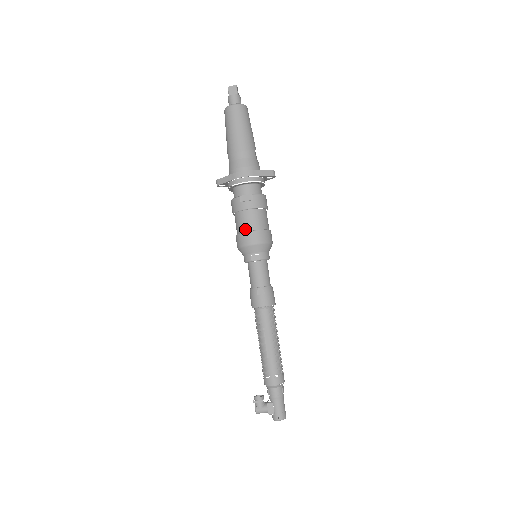
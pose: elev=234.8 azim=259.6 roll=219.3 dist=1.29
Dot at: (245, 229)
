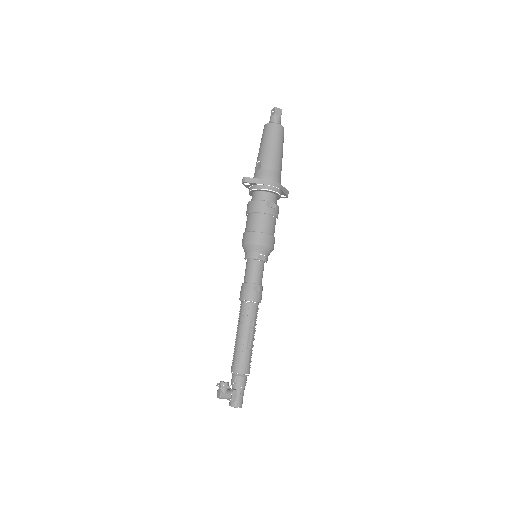
Dot at: (263, 230)
